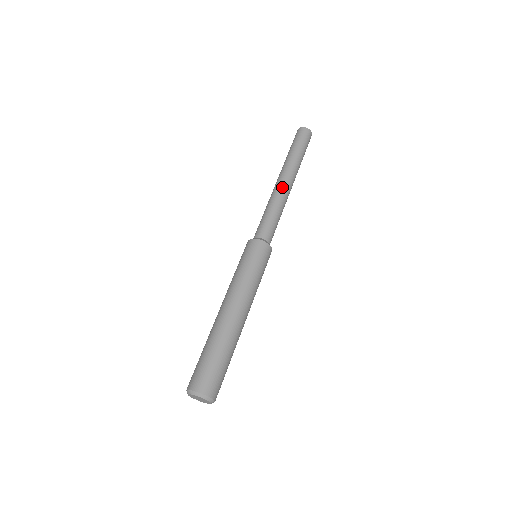
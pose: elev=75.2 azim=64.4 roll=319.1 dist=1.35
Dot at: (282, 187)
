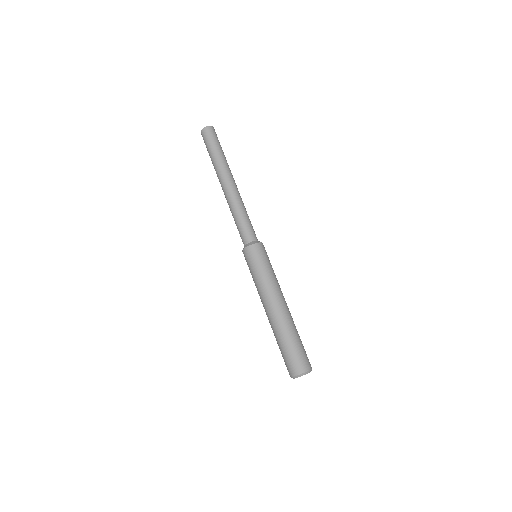
Dot at: (228, 193)
